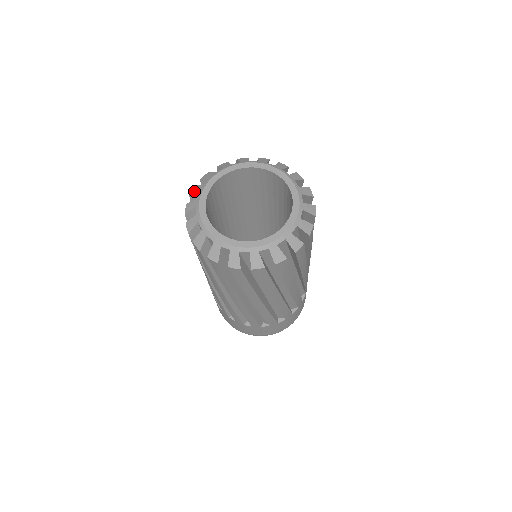
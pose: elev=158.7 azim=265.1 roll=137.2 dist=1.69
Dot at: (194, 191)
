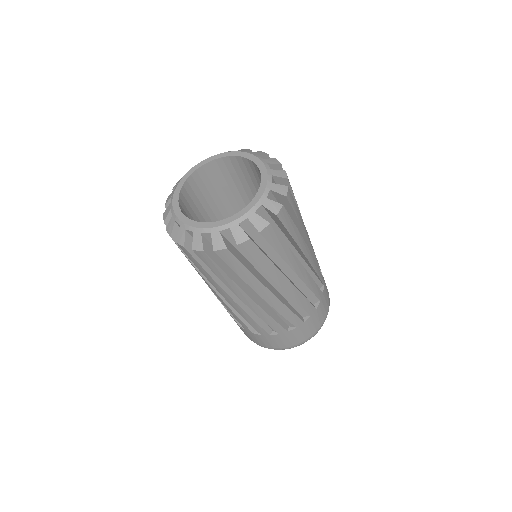
Dot at: occluded
